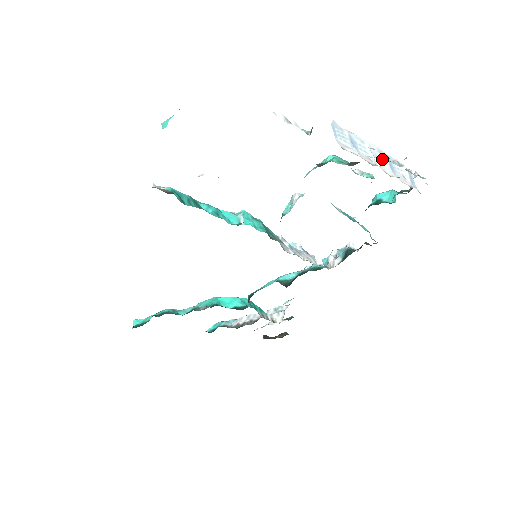
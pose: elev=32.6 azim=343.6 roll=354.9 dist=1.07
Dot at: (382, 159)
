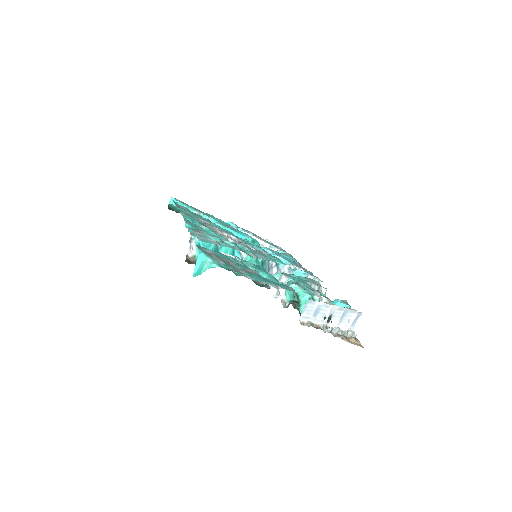
Dot at: (337, 314)
